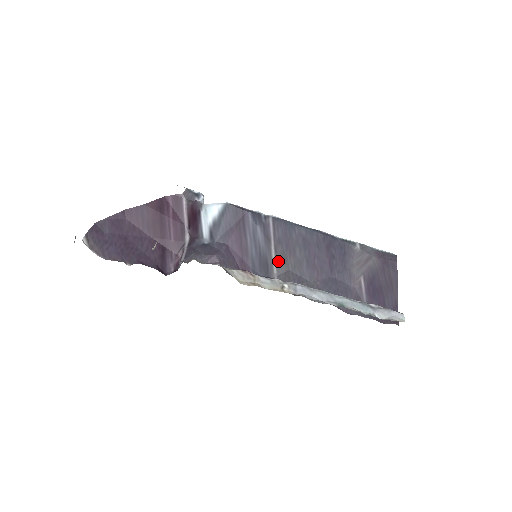
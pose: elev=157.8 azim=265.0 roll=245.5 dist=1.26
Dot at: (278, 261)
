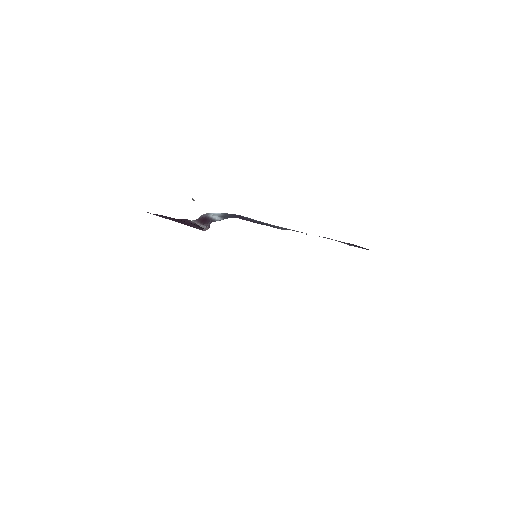
Dot at: occluded
